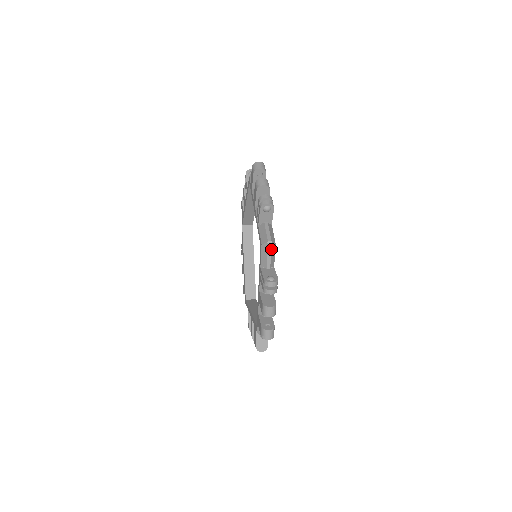
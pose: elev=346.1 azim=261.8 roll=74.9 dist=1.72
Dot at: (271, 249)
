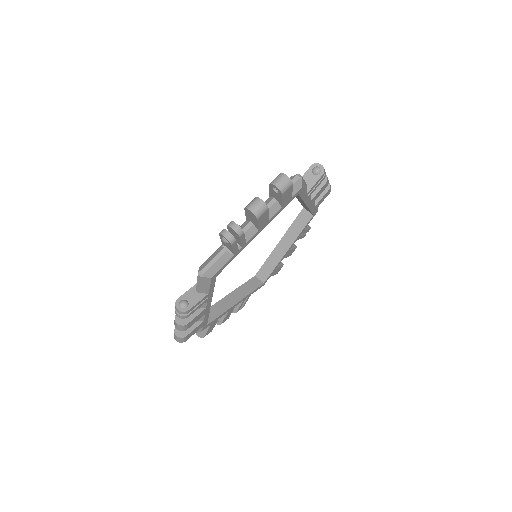
Dot at: (201, 280)
